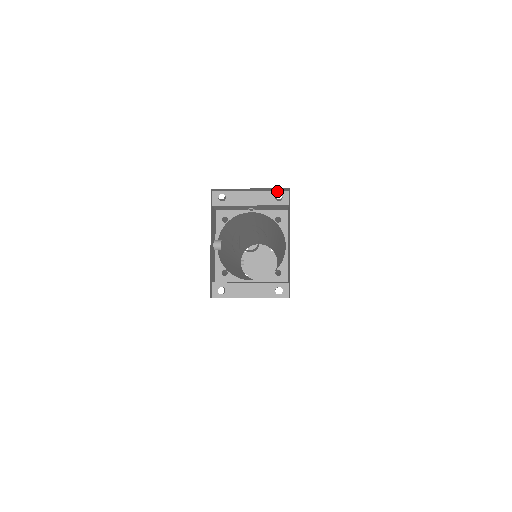
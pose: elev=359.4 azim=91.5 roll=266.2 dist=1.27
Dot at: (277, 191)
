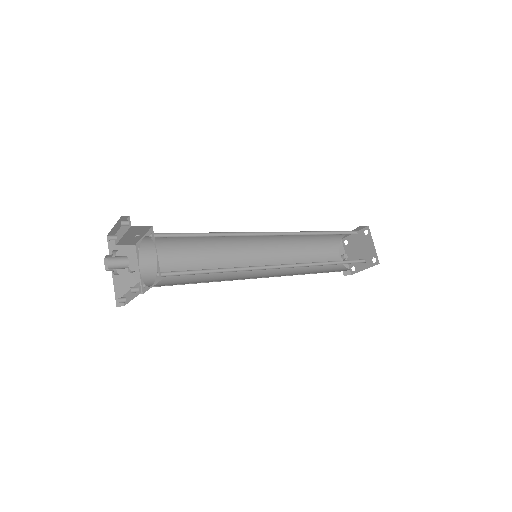
Dot at: (127, 219)
